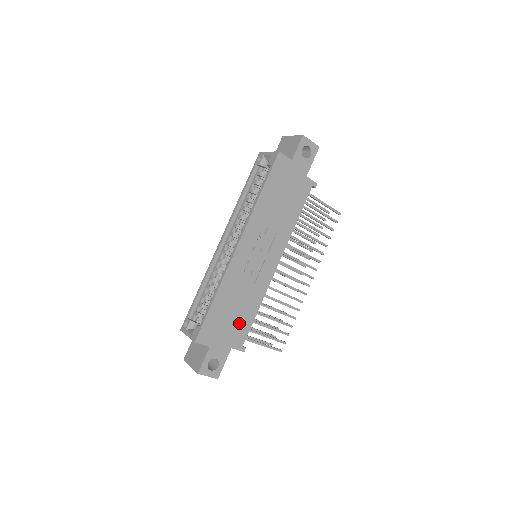
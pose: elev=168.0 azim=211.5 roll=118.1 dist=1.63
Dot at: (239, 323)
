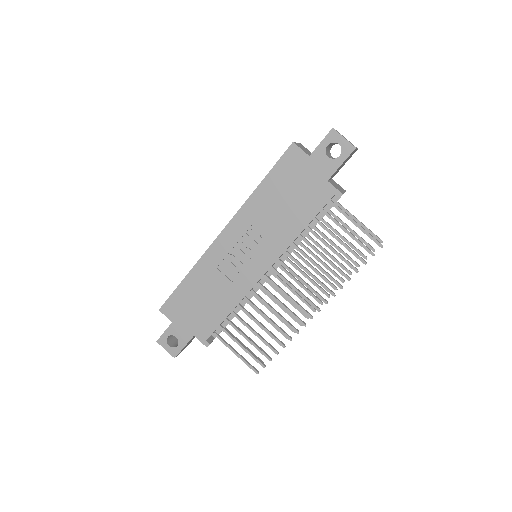
Dot at: (207, 315)
